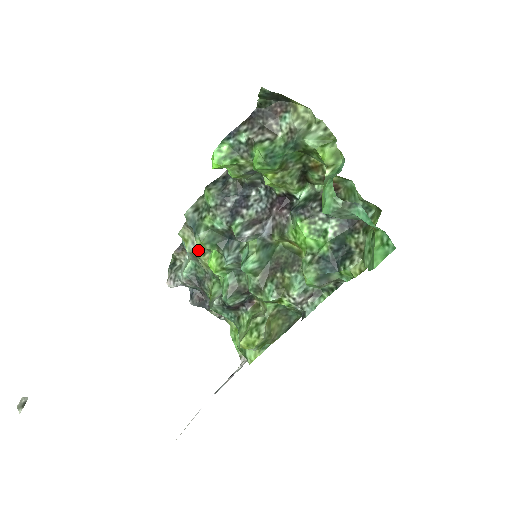
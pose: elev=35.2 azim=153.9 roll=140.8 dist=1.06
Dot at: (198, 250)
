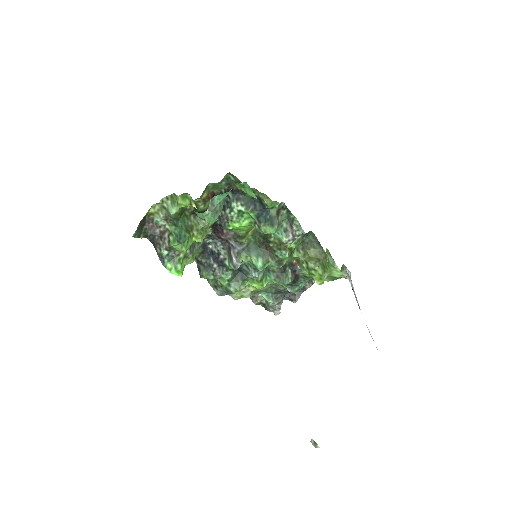
Dot at: (250, 290)
